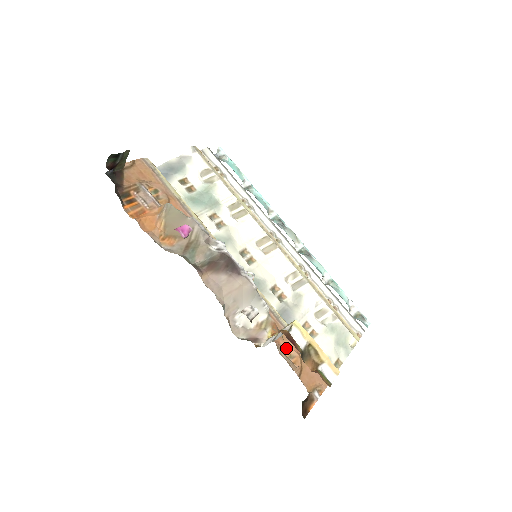
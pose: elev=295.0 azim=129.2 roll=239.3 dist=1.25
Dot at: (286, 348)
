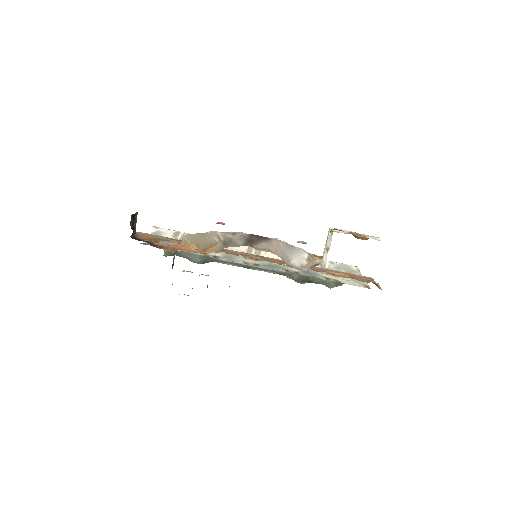
Dot at: (332, 274)
